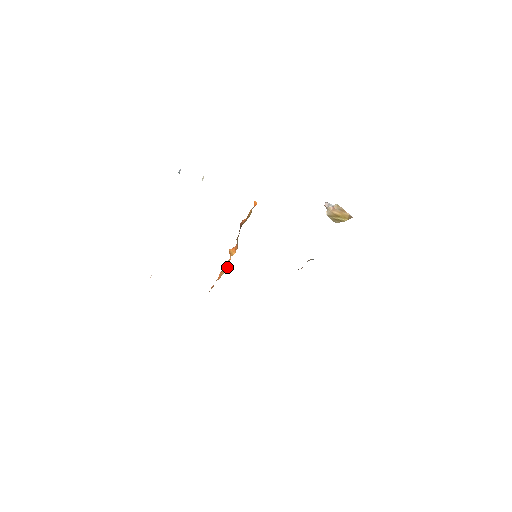
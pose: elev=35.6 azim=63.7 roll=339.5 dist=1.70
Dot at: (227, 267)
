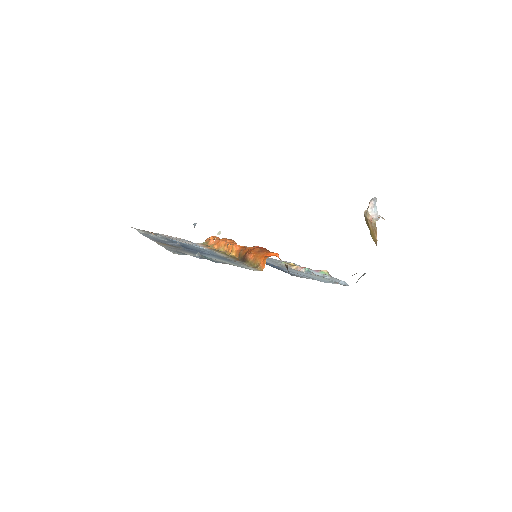
Dot at: (227, 248)
